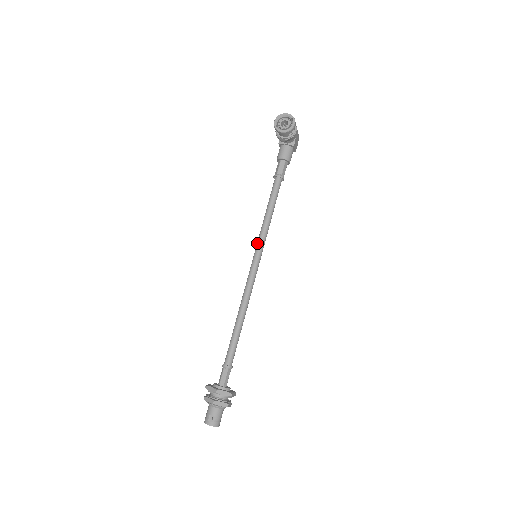
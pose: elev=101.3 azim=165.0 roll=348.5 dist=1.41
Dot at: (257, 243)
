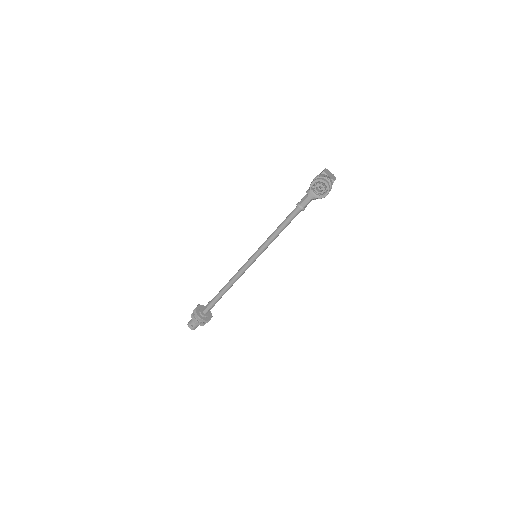
Dot at: (261, 246)
